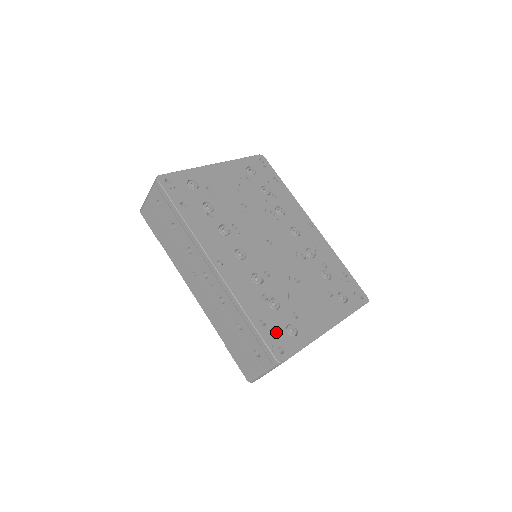
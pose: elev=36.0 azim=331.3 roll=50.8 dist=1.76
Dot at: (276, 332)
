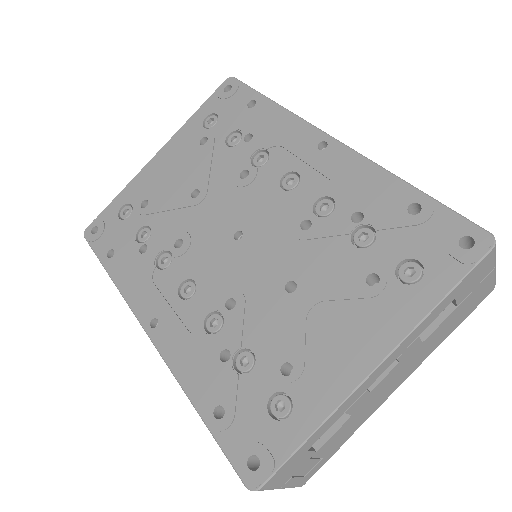
Dot at: (246, 422)
